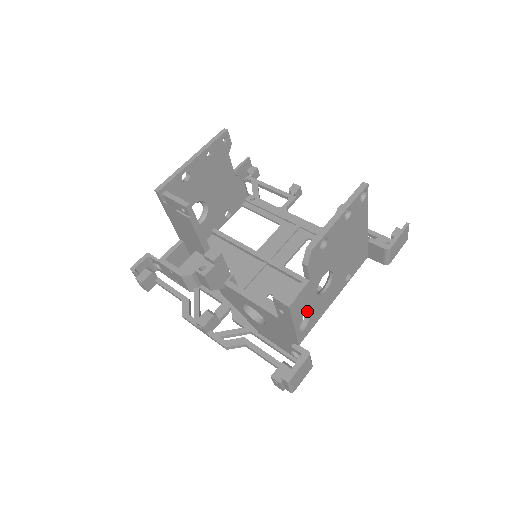
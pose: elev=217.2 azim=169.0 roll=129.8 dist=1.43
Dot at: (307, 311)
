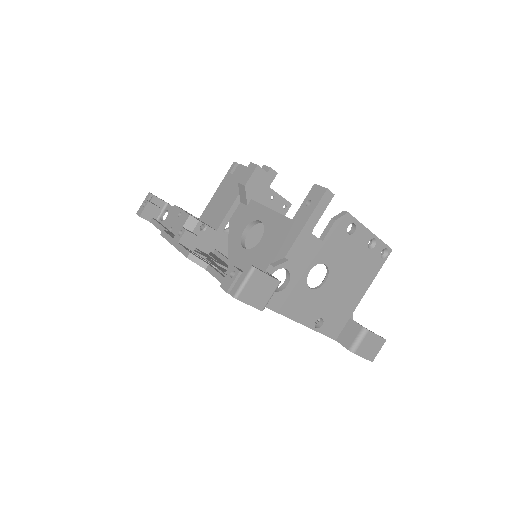
Dot at: (292, 274)
